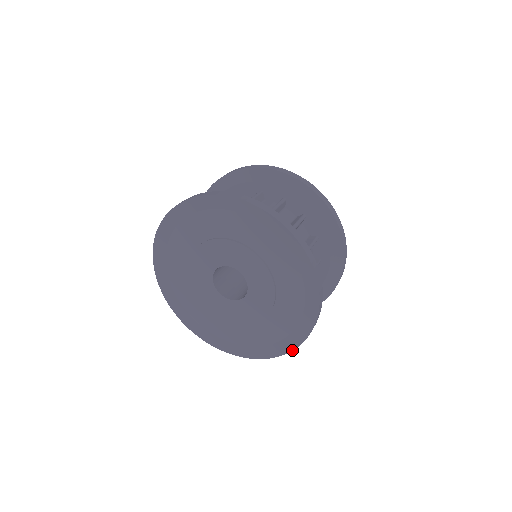
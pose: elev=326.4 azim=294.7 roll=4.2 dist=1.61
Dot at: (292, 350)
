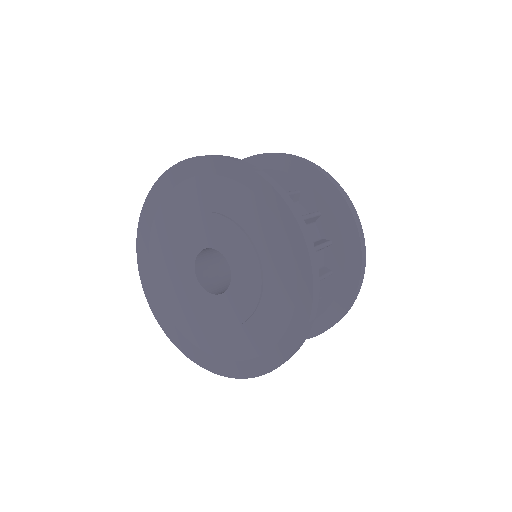
Dot at: (300, 341)
